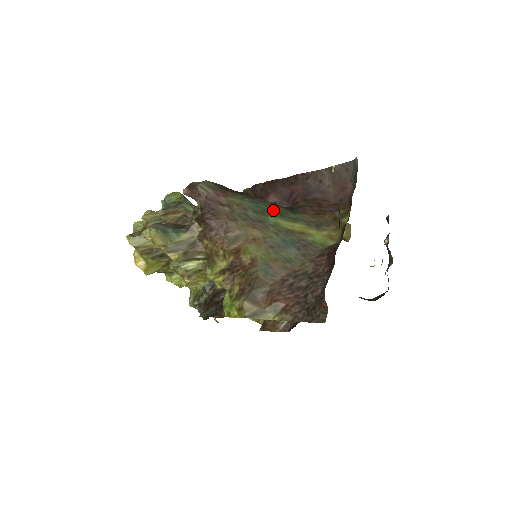
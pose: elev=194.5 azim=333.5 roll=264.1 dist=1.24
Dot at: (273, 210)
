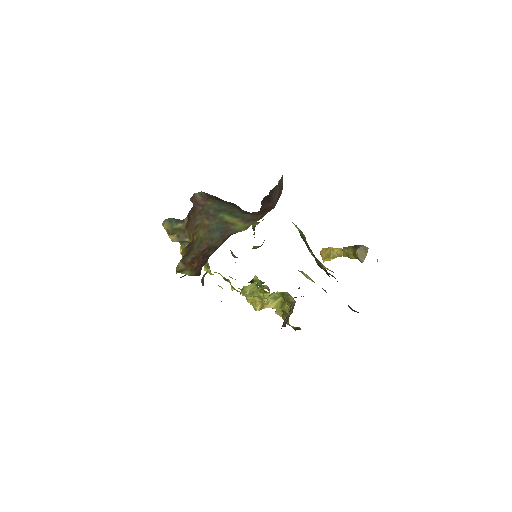
Dot at: (228, 210)
